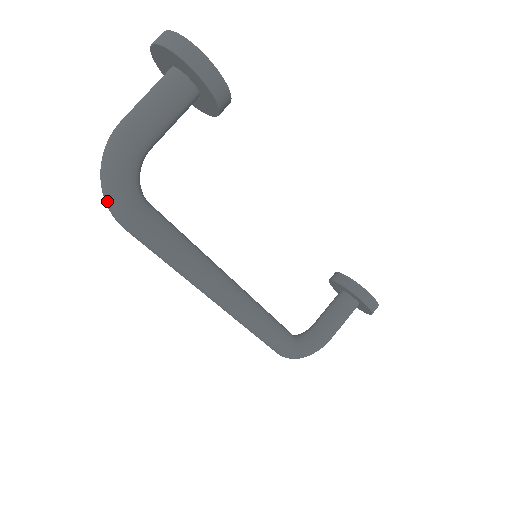
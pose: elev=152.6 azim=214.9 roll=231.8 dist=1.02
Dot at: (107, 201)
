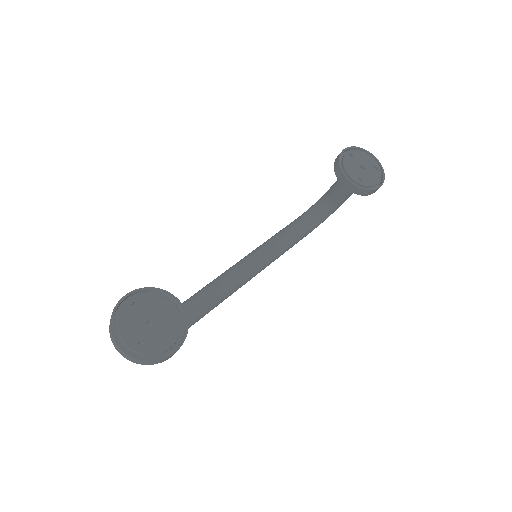
Dot at: occluded
